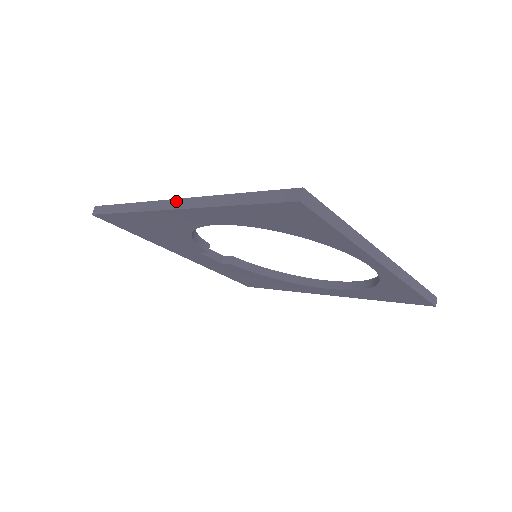
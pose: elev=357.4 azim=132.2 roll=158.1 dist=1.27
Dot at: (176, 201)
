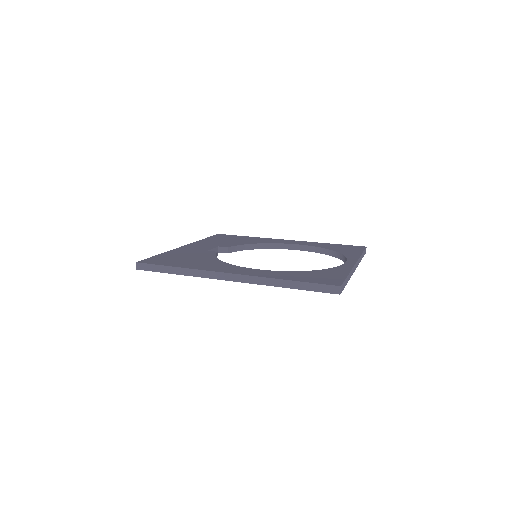
Dot at: (233, 276)
